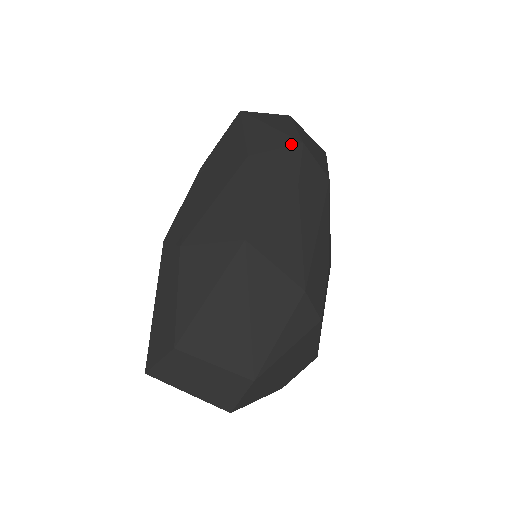
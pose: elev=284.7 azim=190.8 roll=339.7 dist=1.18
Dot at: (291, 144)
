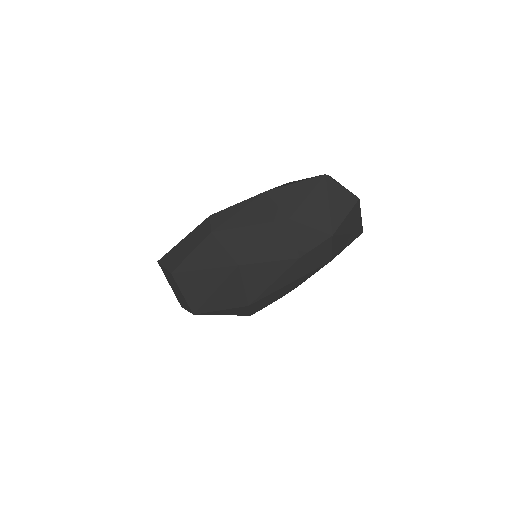
Dot at: (324, 231)
